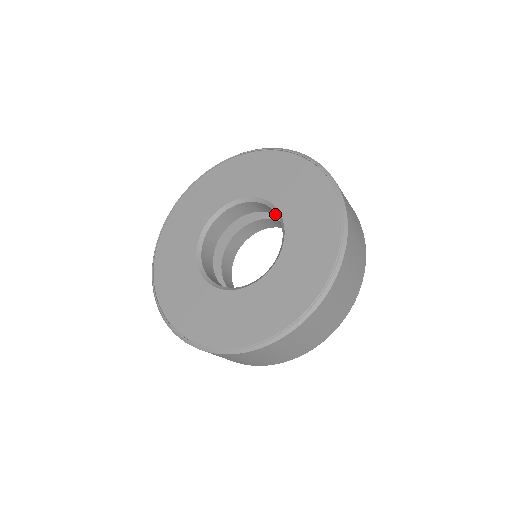
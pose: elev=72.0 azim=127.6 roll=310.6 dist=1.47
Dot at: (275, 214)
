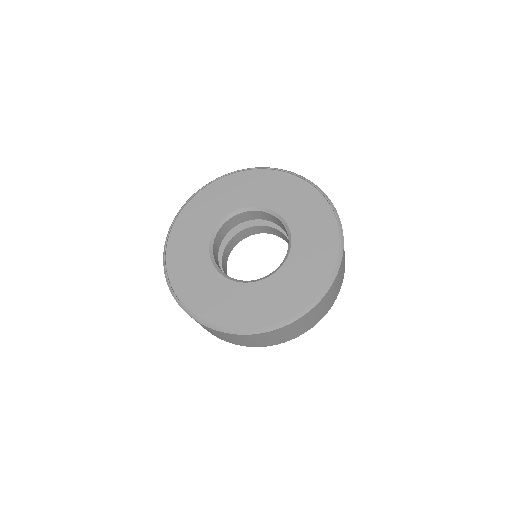
Dot at: (270, 220)
